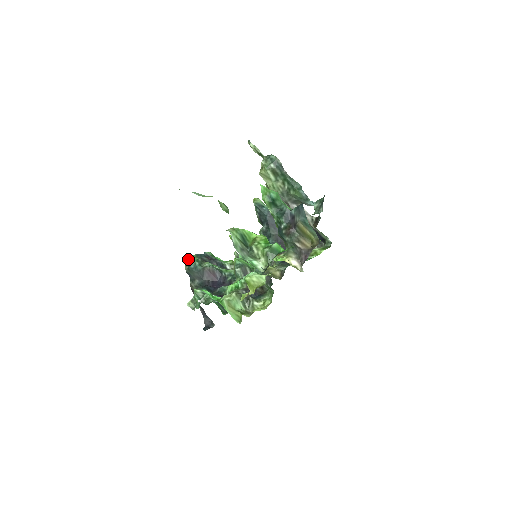
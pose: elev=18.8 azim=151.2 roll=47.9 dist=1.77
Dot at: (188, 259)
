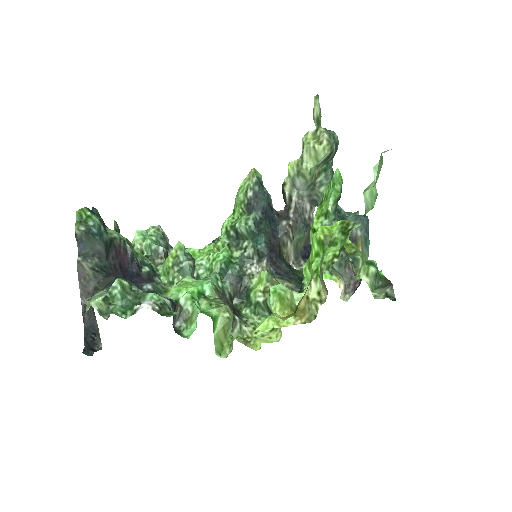
Dot at: (83, 213)
